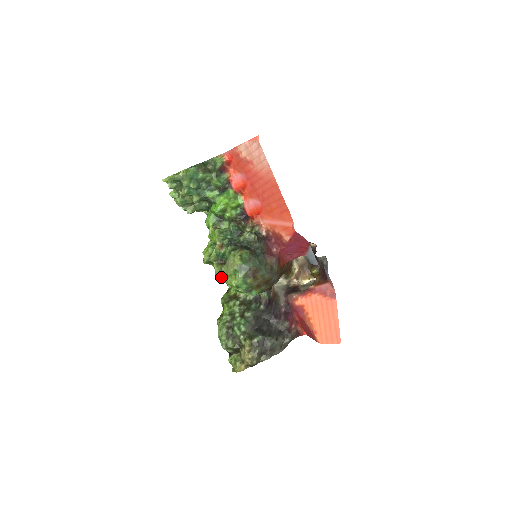
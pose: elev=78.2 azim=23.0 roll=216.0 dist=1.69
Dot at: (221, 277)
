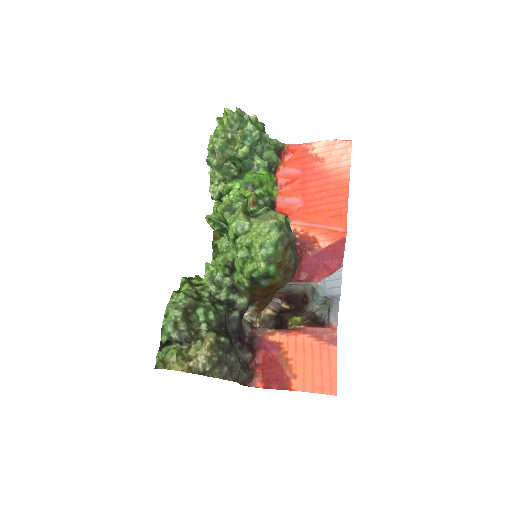
Dot at: (241, 228)
